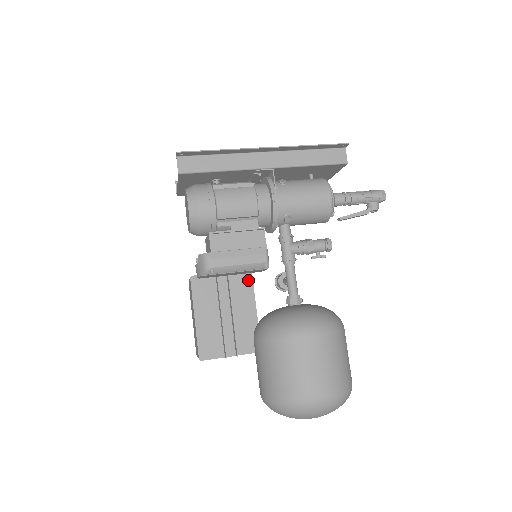
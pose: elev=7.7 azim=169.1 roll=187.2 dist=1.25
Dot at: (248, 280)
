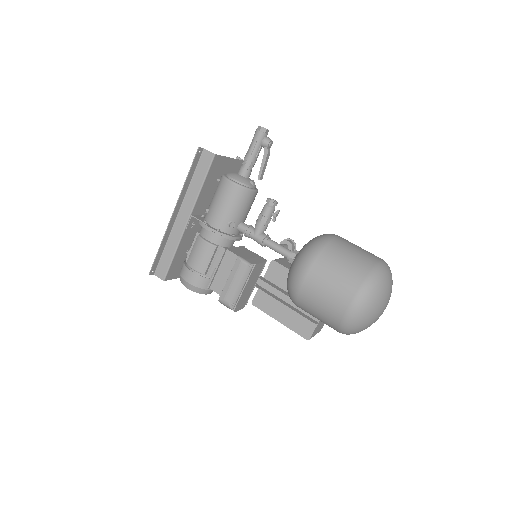
Dot at: (277, 267)
